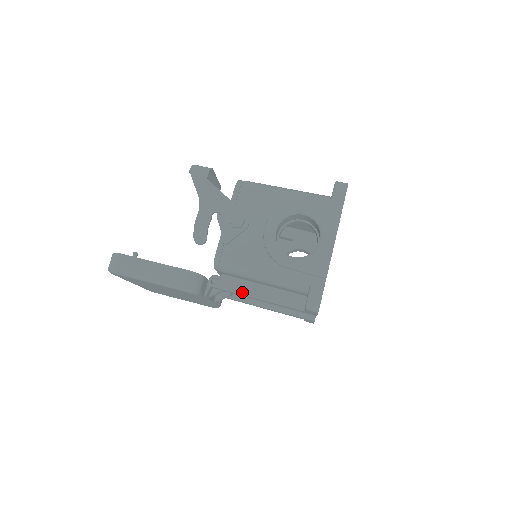
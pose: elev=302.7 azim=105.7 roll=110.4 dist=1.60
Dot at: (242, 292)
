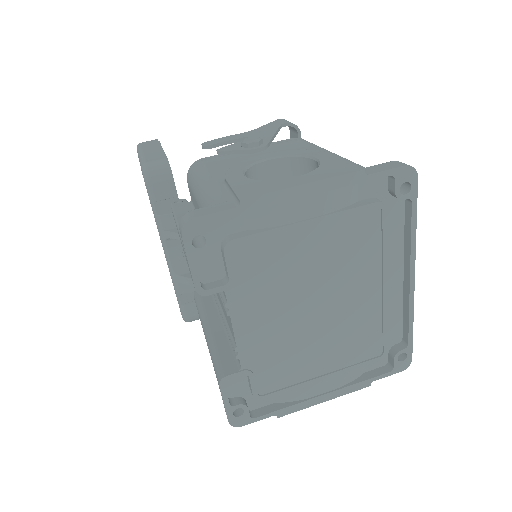
Dot at: (178, 217)
